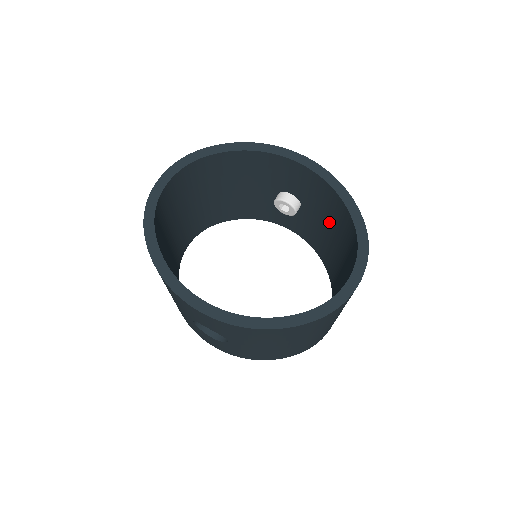
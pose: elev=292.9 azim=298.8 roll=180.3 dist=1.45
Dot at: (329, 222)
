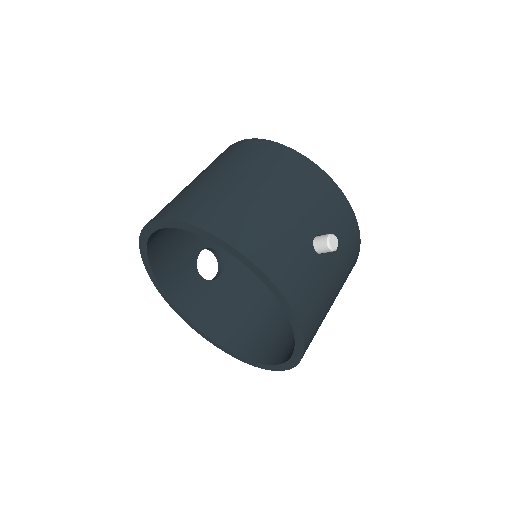
Dot at: occluded
